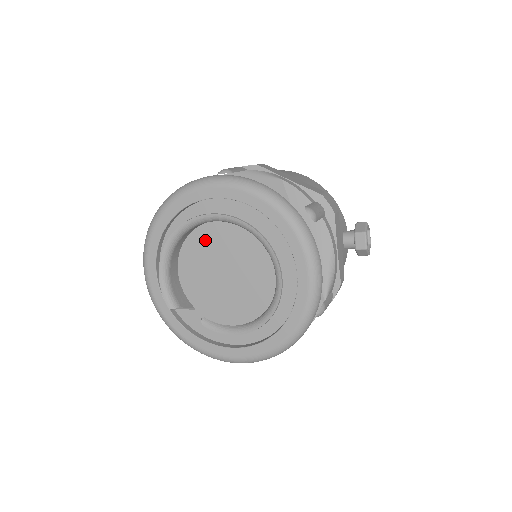
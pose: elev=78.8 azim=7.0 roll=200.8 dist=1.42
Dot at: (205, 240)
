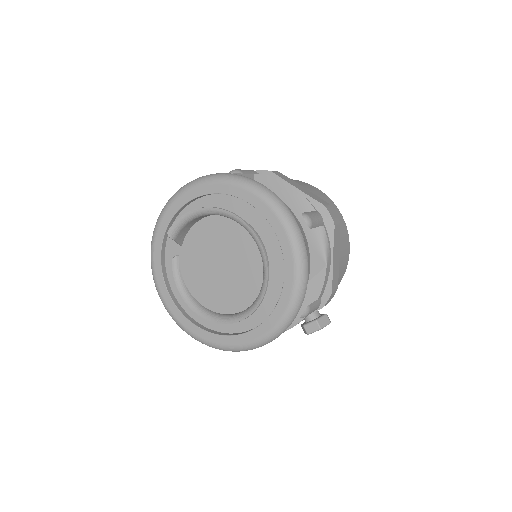
Dot at: (240, 236)
